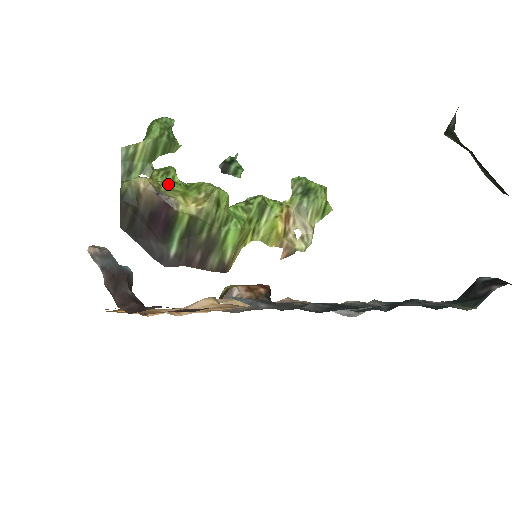
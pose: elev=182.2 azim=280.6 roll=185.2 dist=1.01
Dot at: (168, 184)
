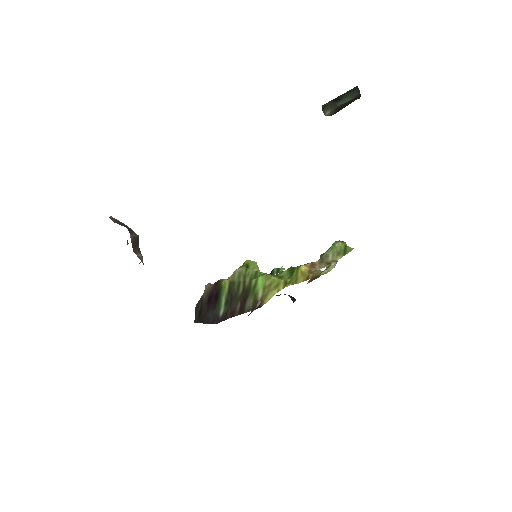
Dot at: occluded
